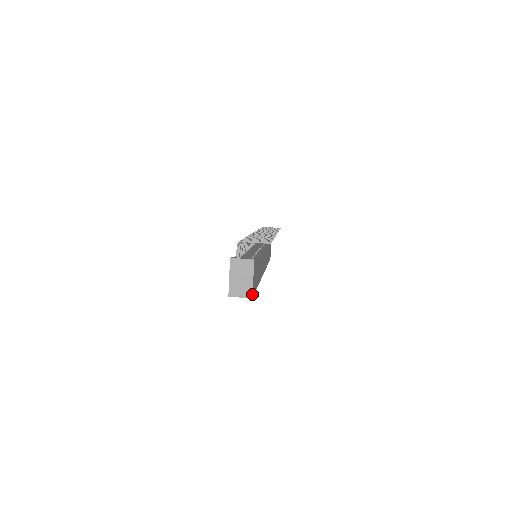
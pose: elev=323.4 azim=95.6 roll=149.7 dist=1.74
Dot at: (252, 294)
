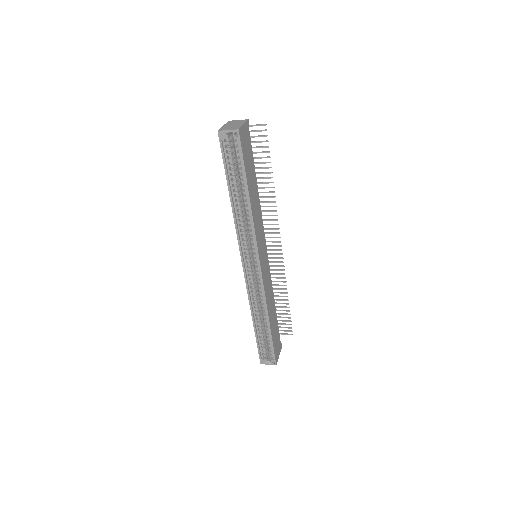
Dot at: (239, 128)
